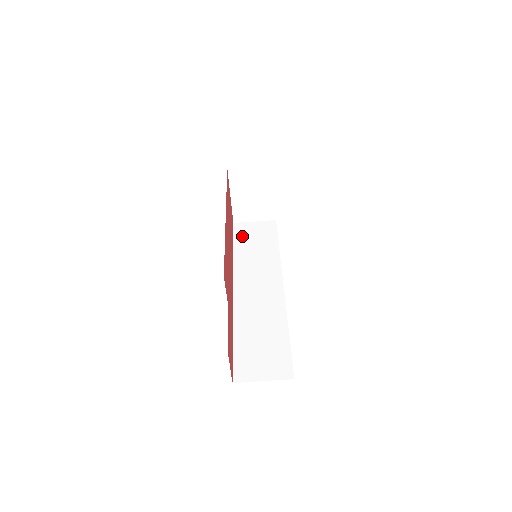
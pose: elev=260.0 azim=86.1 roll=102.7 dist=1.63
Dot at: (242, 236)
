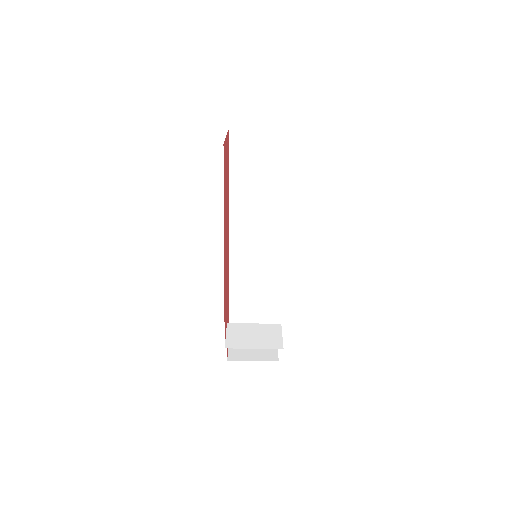
Dot at: (240, 160)
